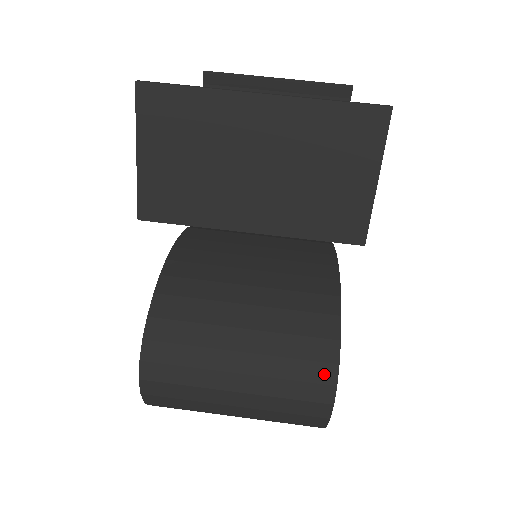
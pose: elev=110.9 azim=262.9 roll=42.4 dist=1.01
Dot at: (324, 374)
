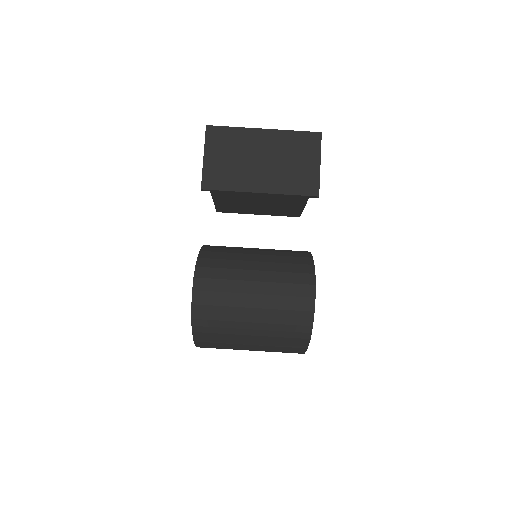
Dot at: (307, 279)
